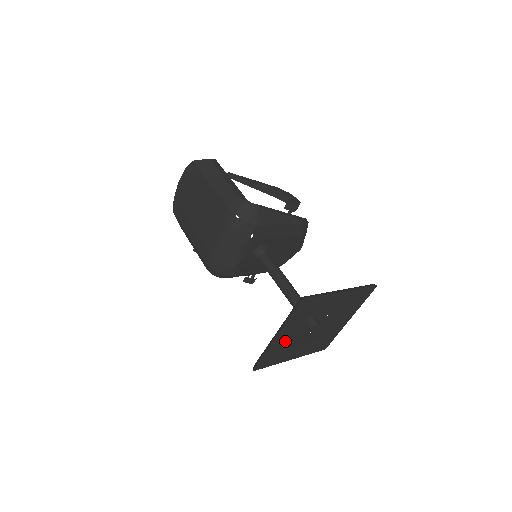
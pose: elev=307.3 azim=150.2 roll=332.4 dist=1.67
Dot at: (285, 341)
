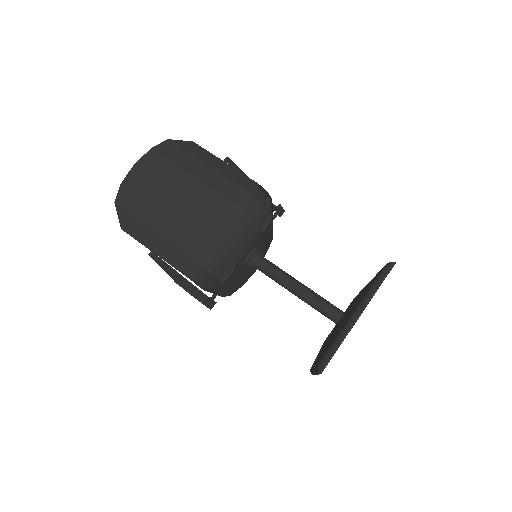
Dot at: occluded
